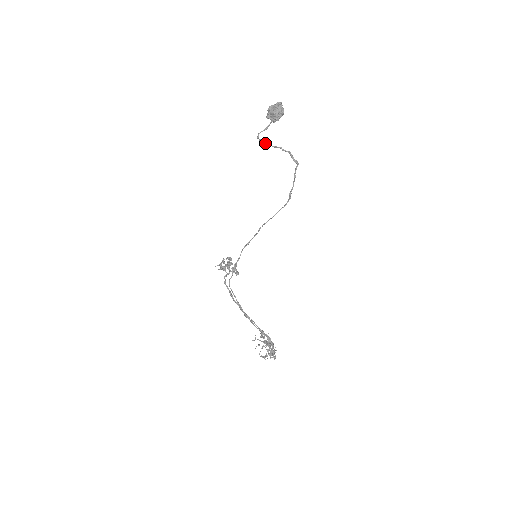
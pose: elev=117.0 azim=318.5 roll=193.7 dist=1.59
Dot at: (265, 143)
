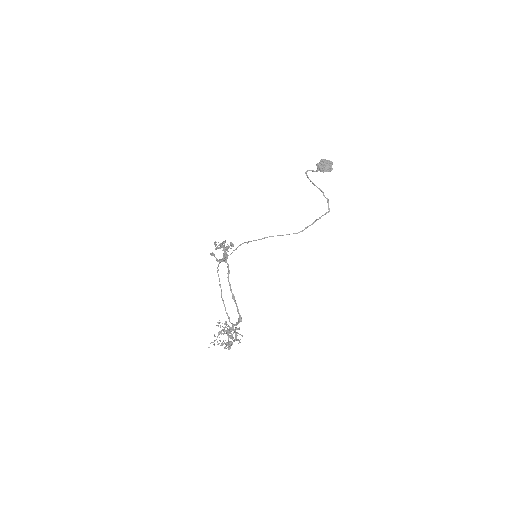
Dot at: occluded
